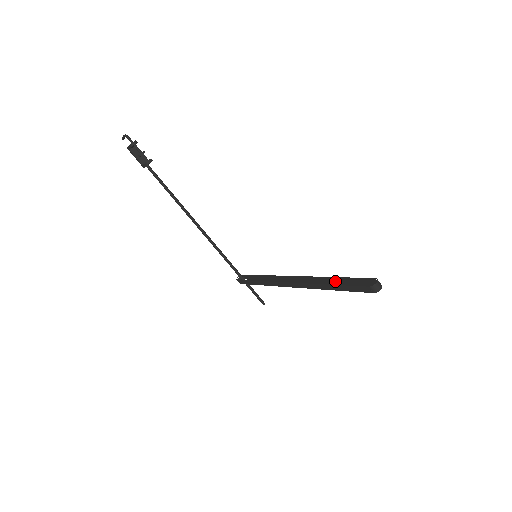
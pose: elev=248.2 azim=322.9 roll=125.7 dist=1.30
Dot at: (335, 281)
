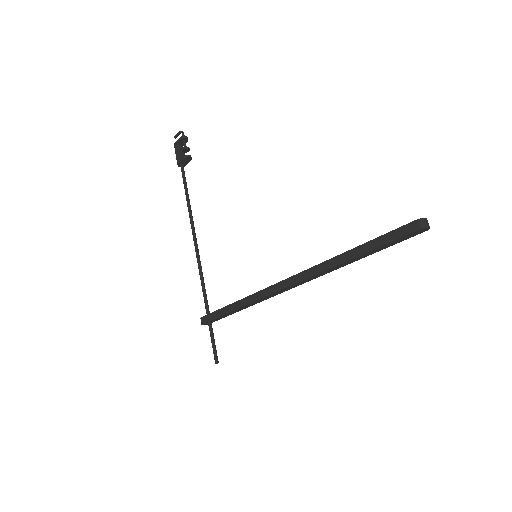
Dot at: (362, 246)
